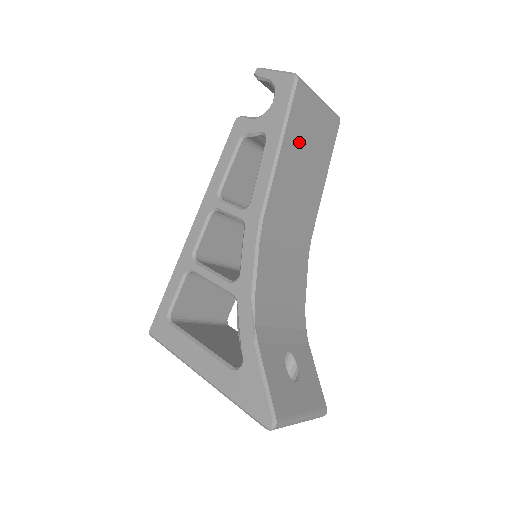
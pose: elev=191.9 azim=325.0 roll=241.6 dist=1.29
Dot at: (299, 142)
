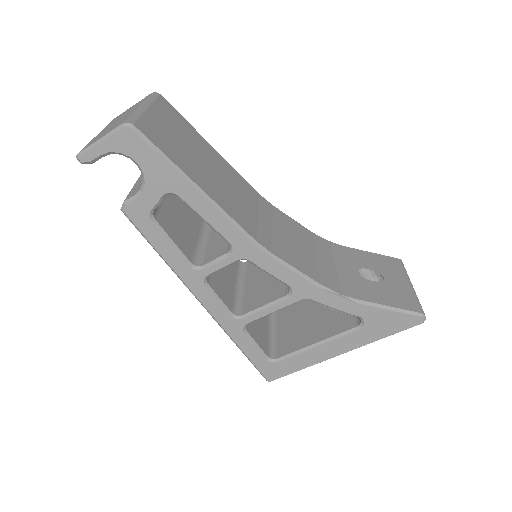
Dot at: (189, 160)
